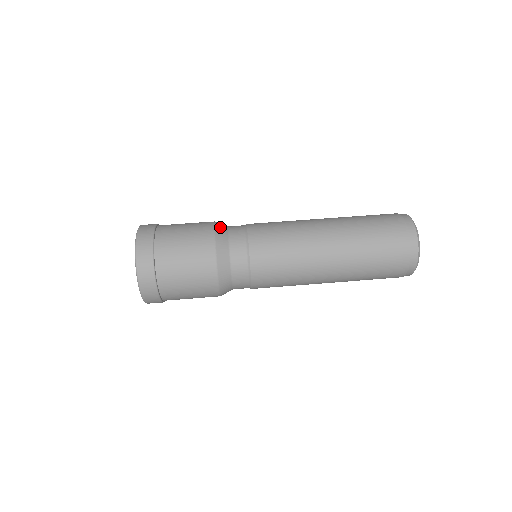
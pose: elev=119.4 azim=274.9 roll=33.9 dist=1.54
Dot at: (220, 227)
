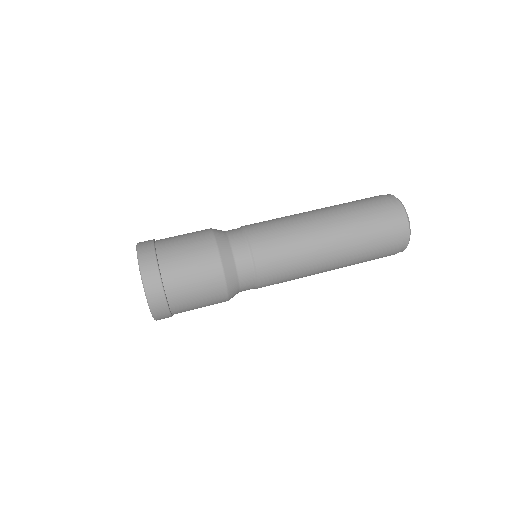
Dot at: (219, 235)
